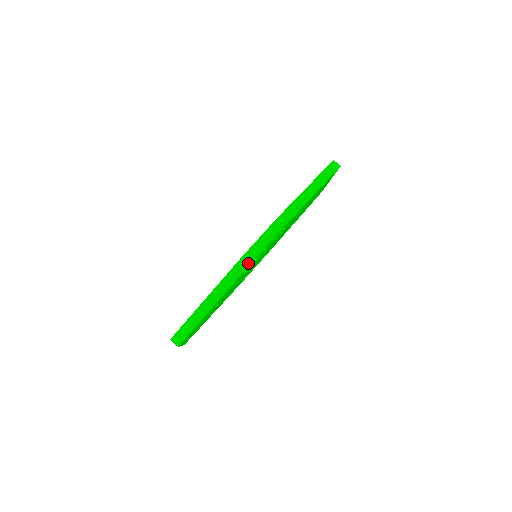
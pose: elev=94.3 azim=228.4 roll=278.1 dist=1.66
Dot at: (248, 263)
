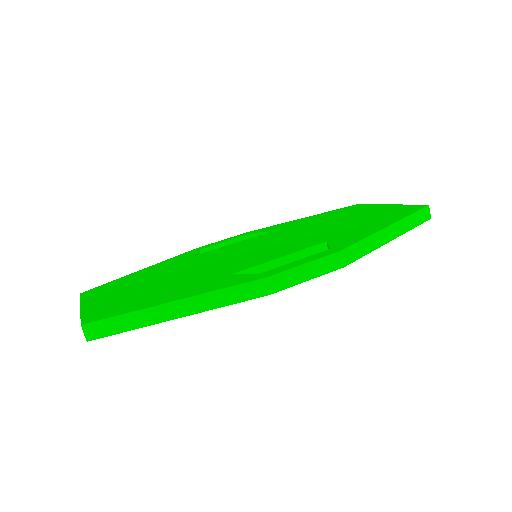
Dot at: (268, 291)
